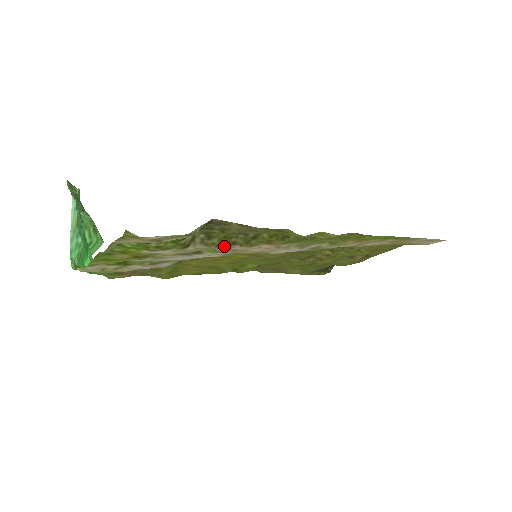
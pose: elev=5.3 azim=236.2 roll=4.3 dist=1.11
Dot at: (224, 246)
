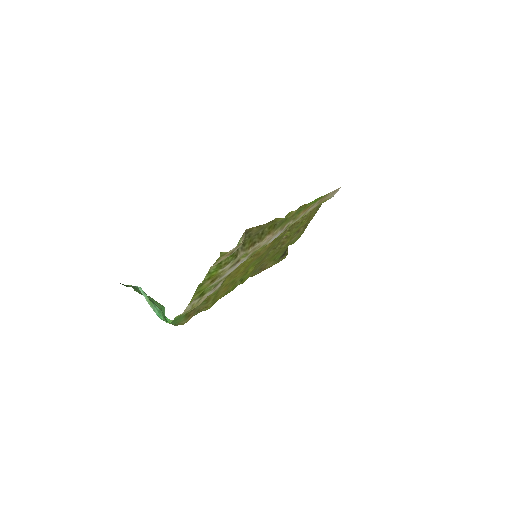
Dot at: (251, 247)
